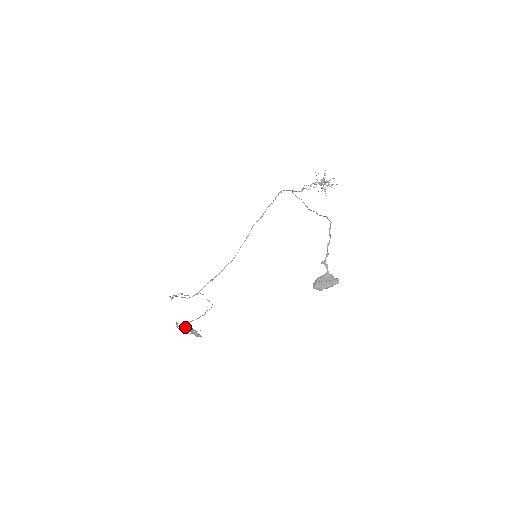
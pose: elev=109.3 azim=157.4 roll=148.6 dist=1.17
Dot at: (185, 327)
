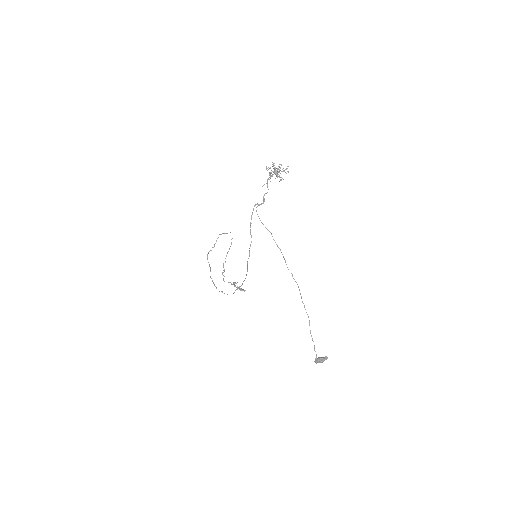
Dot at: occluded
